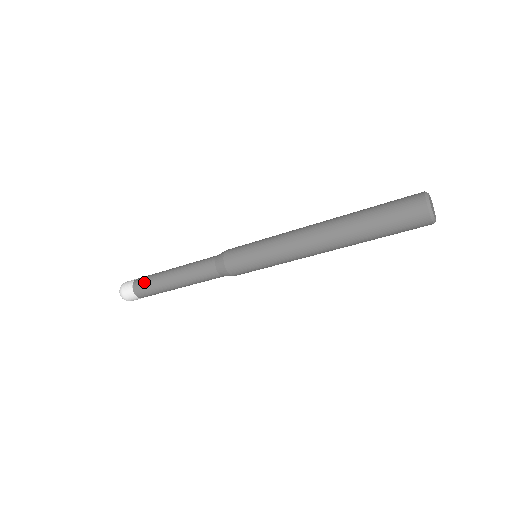
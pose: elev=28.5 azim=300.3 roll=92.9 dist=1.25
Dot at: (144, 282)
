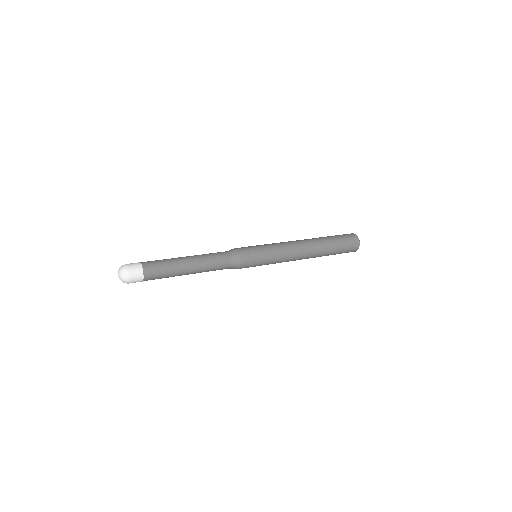
Dot at: occluded
